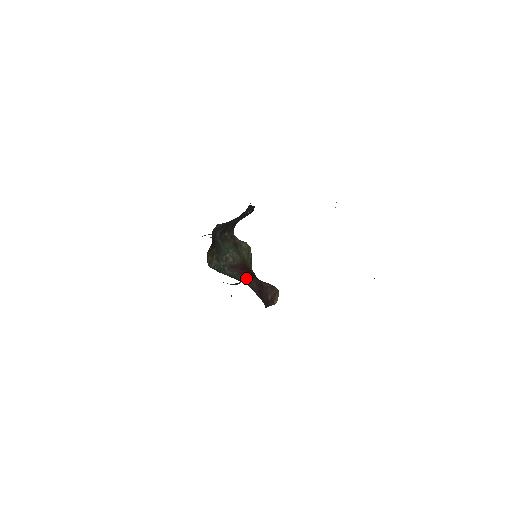
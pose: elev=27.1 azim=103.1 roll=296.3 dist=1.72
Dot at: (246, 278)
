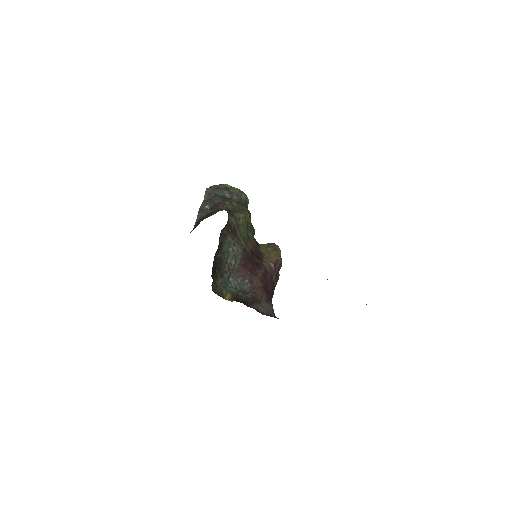
Dot at: (250, 281)
